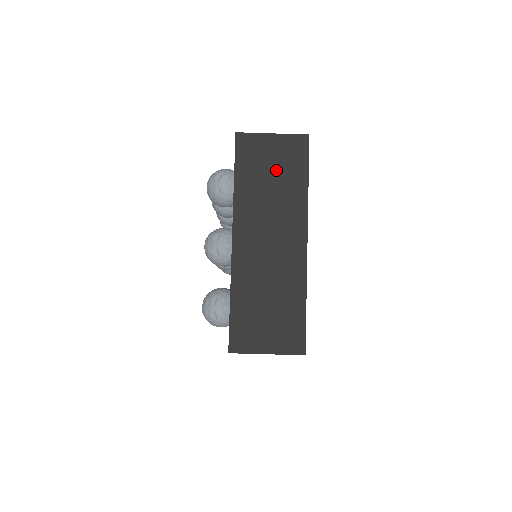
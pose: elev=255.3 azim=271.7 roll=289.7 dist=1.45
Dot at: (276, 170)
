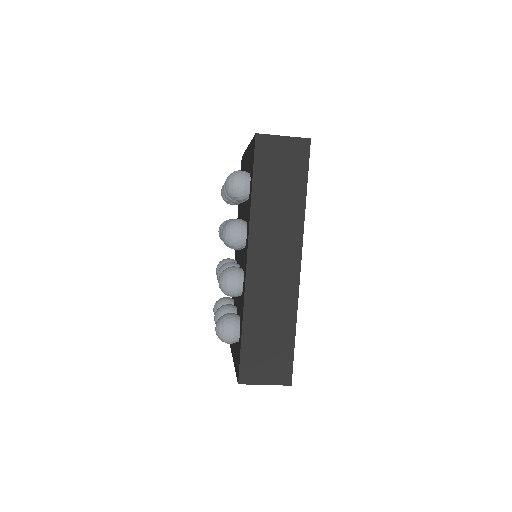
Dot at: occluded
